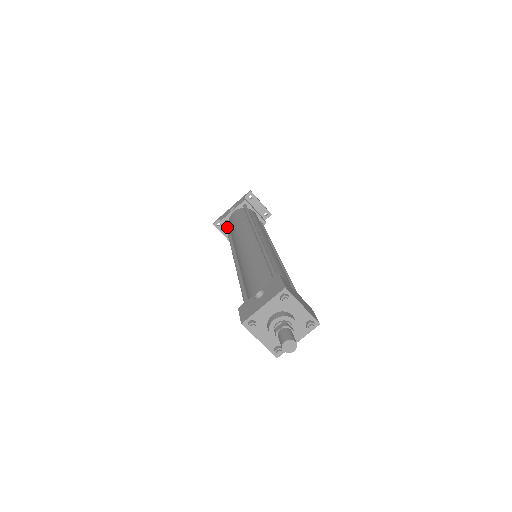
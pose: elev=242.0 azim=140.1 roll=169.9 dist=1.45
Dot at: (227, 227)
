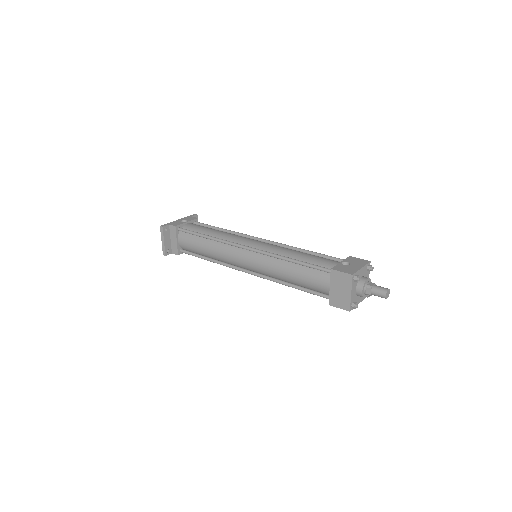
Dot at: occluded
